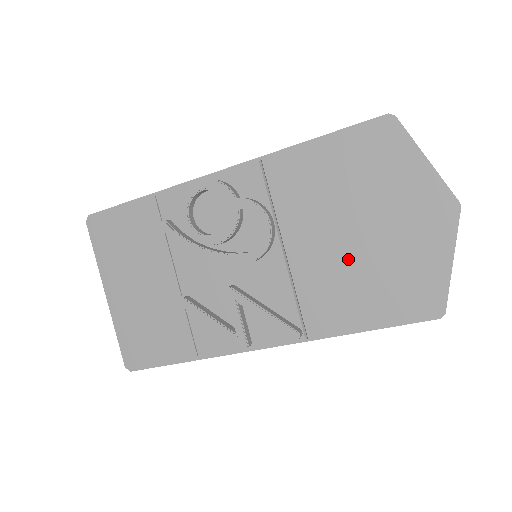
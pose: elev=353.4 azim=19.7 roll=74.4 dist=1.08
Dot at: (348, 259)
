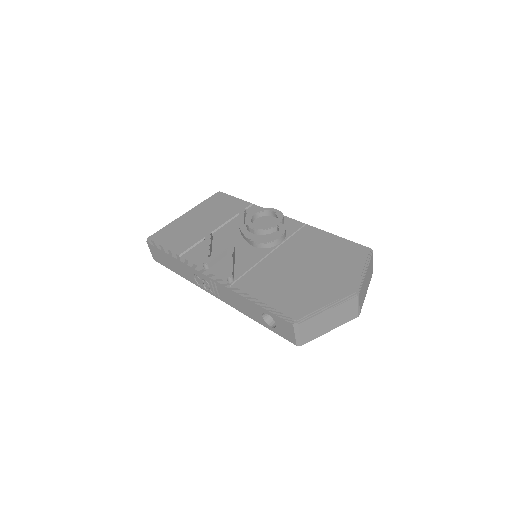
Dot at: (290, 274)
